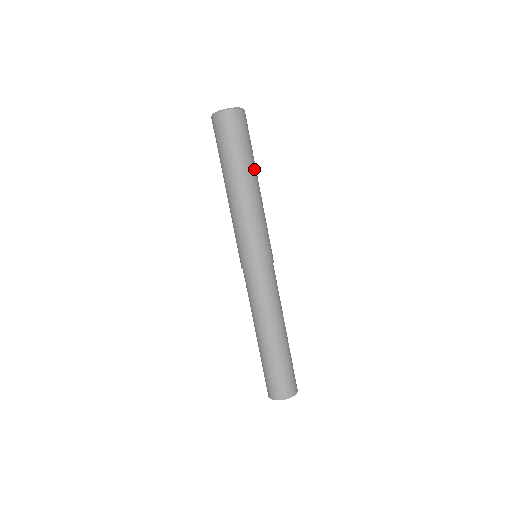
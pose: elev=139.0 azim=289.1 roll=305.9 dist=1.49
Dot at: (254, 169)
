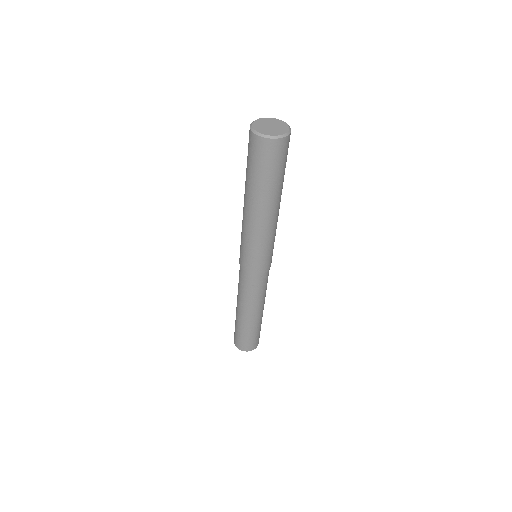
Dot at: (274, 197)
